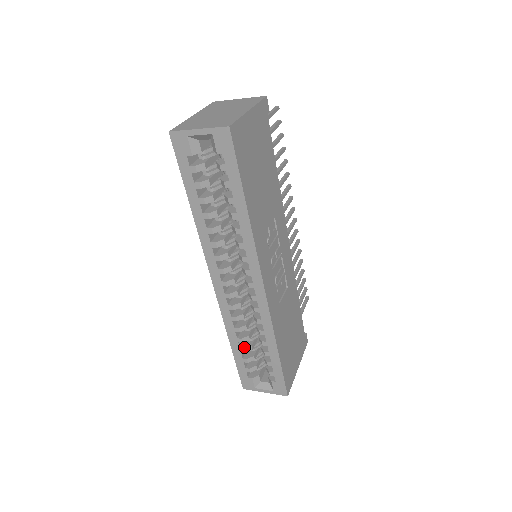
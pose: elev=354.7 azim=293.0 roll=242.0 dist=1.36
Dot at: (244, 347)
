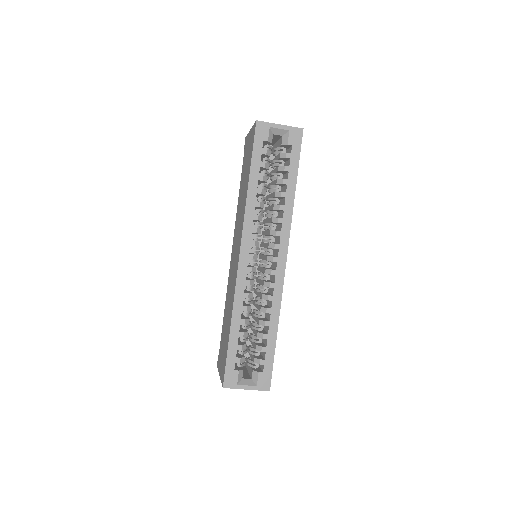
Dot at: (243, 331)
